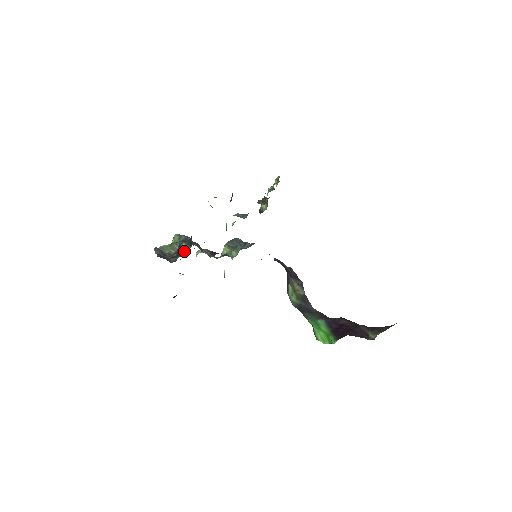
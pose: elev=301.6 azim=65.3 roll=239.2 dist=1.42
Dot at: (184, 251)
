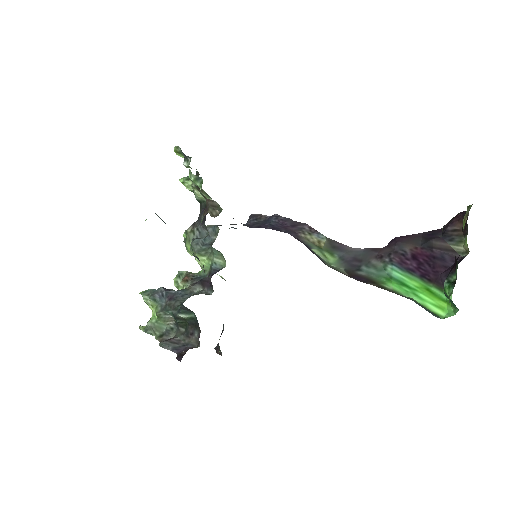
Dot at: (191, 322)
